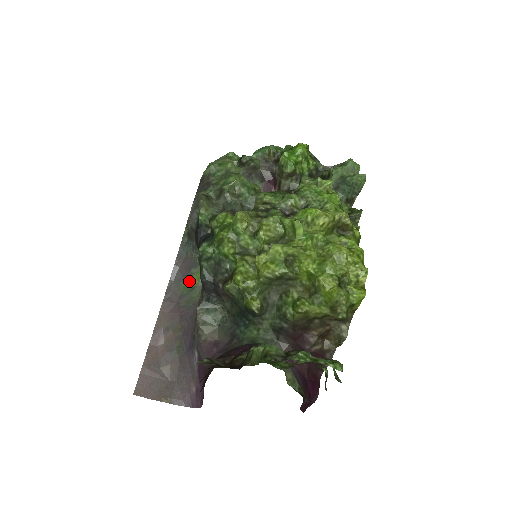
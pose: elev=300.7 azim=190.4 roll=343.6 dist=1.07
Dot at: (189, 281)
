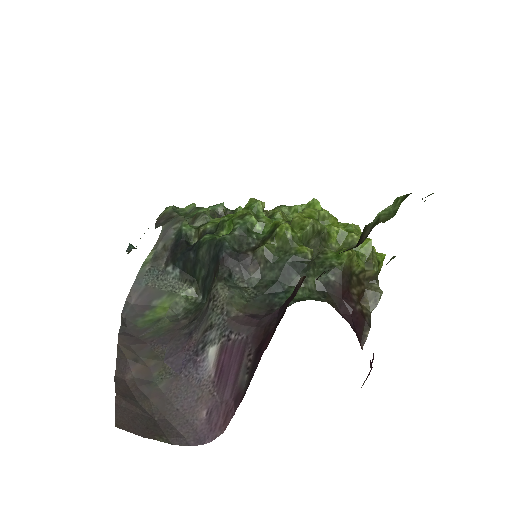
Dot at: (150, 314)
